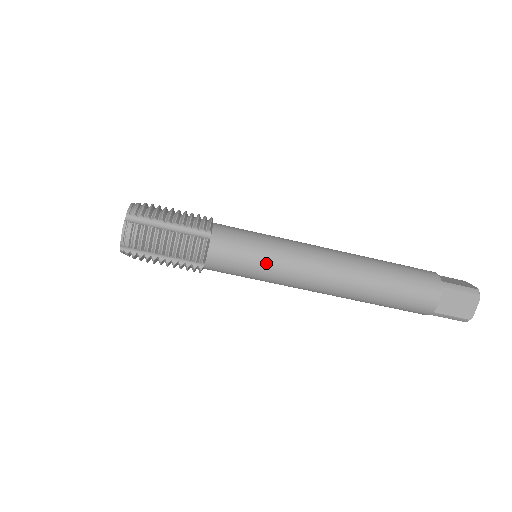
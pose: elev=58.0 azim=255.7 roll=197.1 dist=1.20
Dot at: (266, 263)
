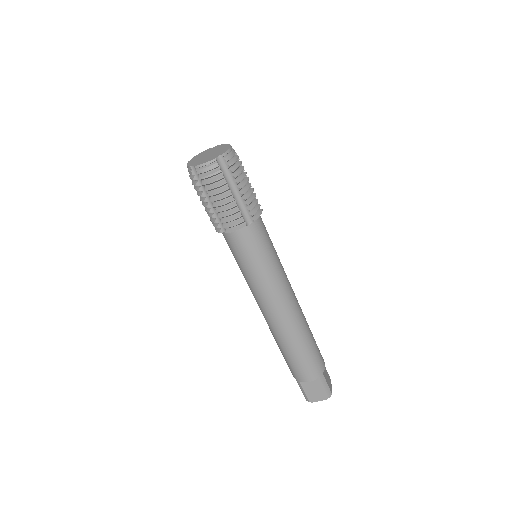
Dot at: (258, 272)
